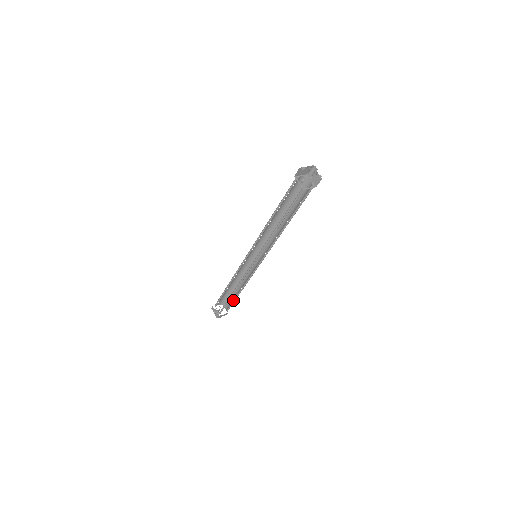
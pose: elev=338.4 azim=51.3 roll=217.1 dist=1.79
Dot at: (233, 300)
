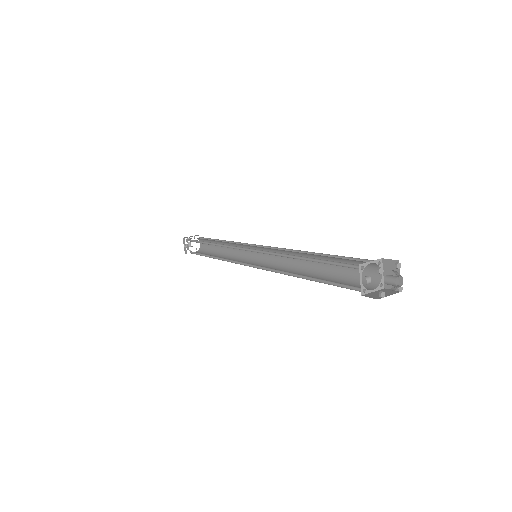
Dot at: (211, 250)
